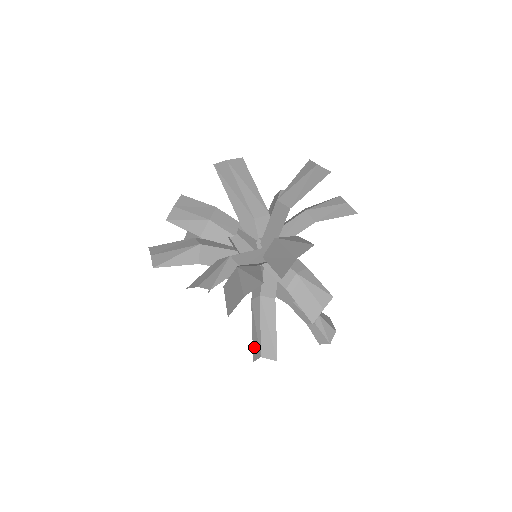
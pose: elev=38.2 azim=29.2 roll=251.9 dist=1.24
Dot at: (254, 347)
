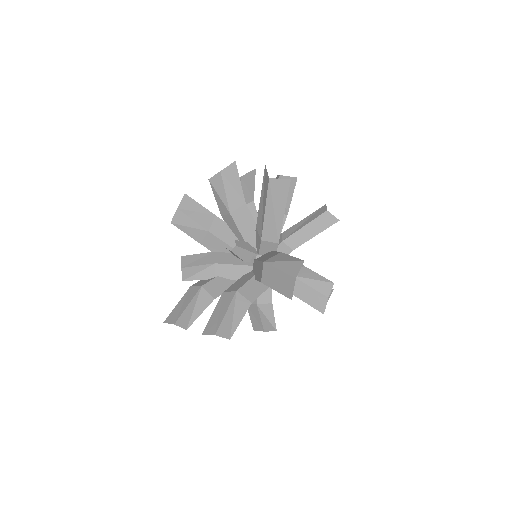
Dot at: occluded
